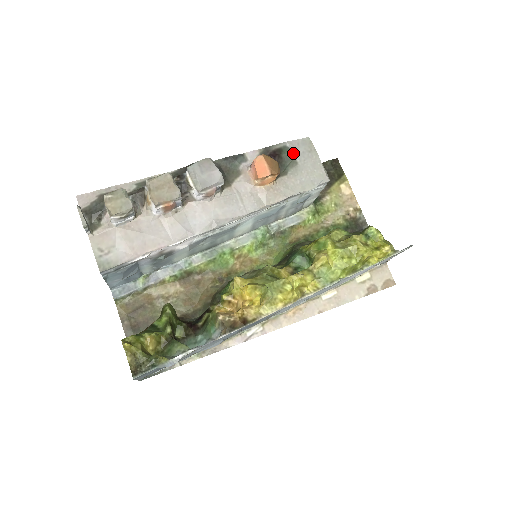
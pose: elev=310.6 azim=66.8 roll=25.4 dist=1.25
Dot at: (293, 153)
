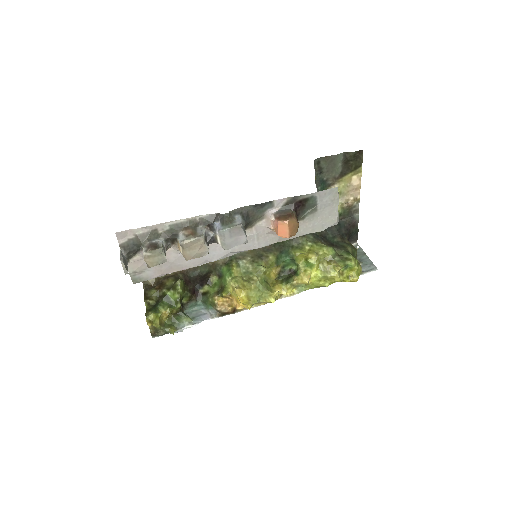
Dot at: (317, 202)
